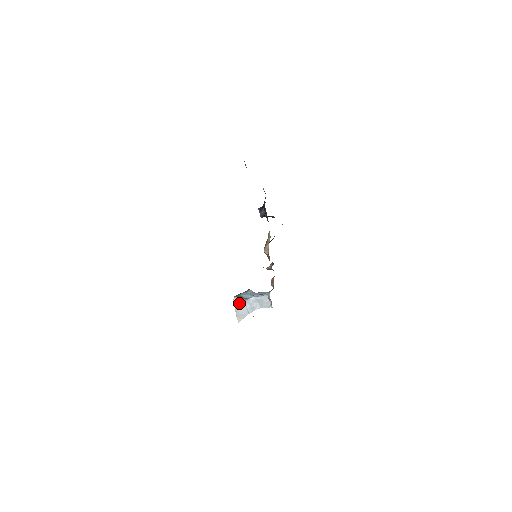
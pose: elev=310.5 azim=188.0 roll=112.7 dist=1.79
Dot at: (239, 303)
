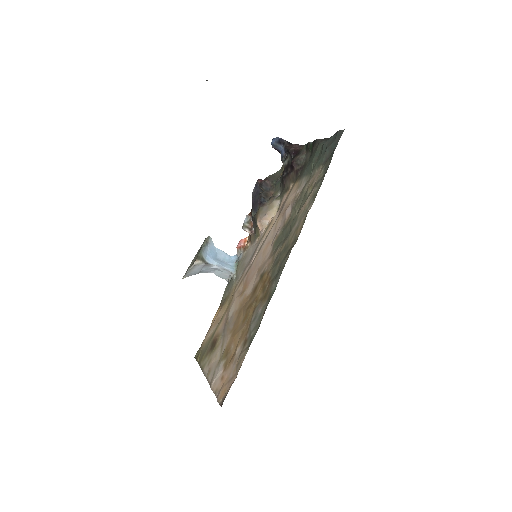
Dot at: (197, 266)
